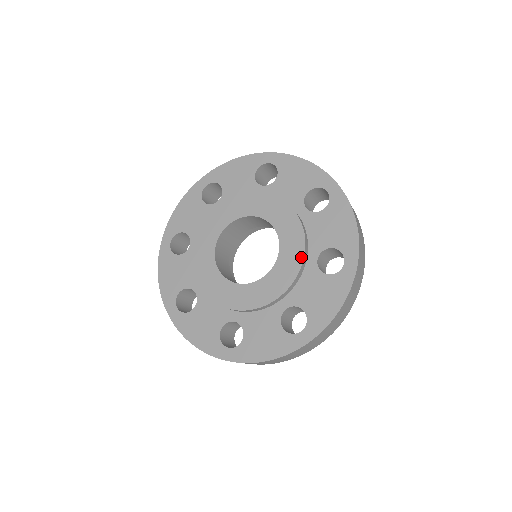
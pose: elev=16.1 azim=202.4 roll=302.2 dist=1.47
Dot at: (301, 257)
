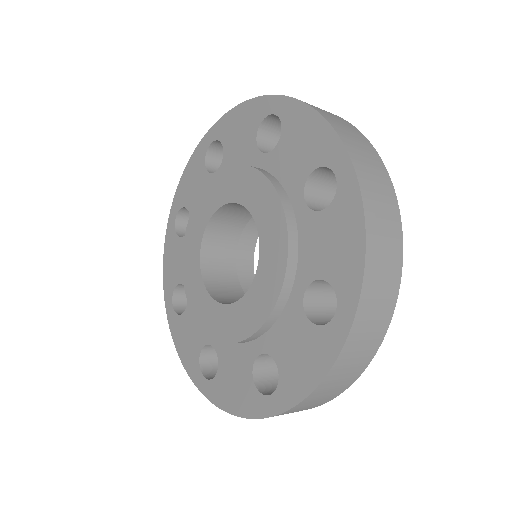
Dot at: (280, 212)
